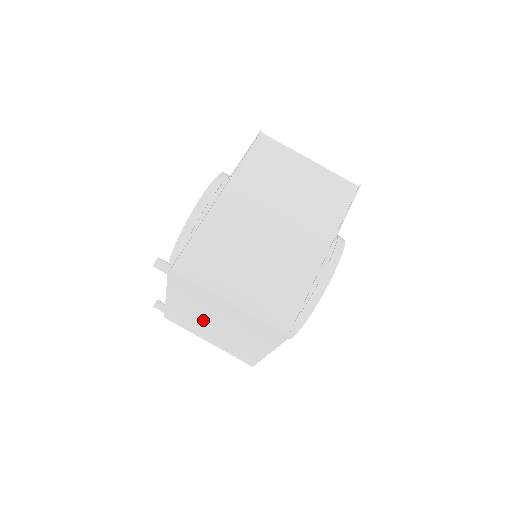
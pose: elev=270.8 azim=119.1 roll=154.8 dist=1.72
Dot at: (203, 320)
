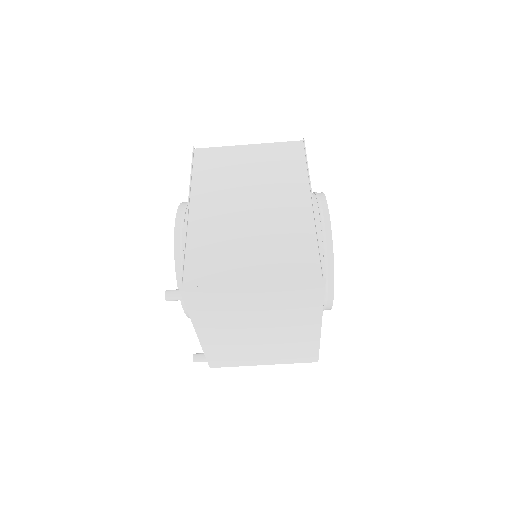
Dot at: (243, 336)
